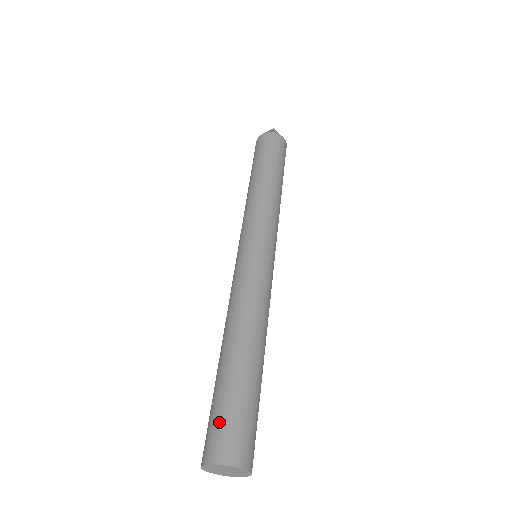
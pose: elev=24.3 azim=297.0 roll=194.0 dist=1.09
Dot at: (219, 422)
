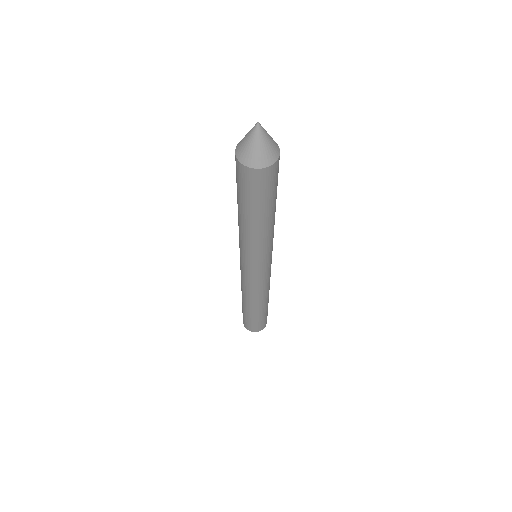
Dot at: (255, 325)
